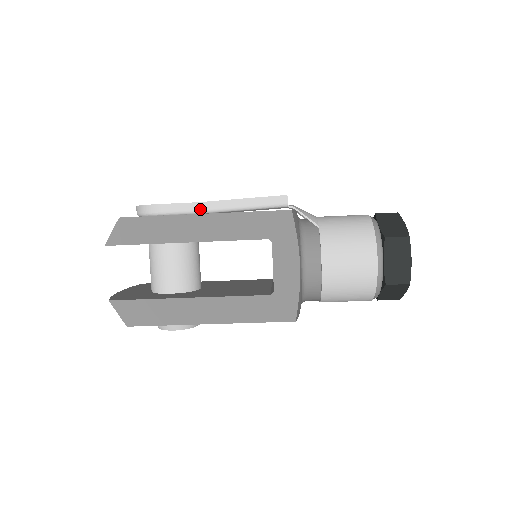
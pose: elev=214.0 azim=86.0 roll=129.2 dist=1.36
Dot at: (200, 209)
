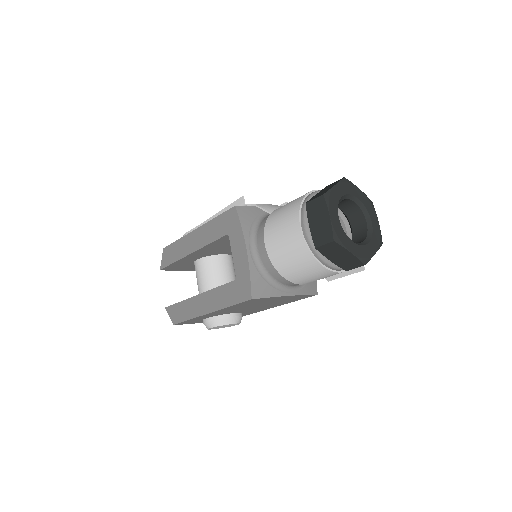
Dot at: occluded
